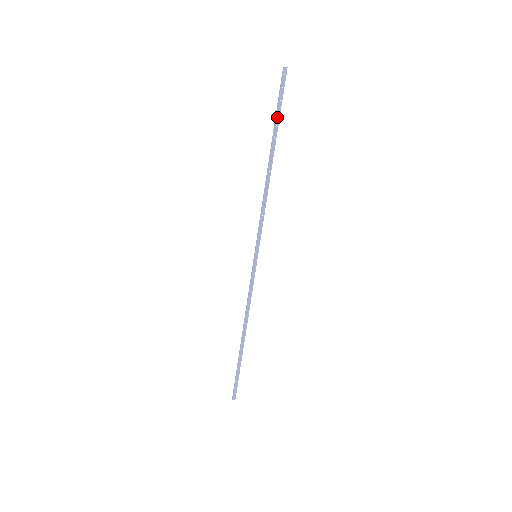
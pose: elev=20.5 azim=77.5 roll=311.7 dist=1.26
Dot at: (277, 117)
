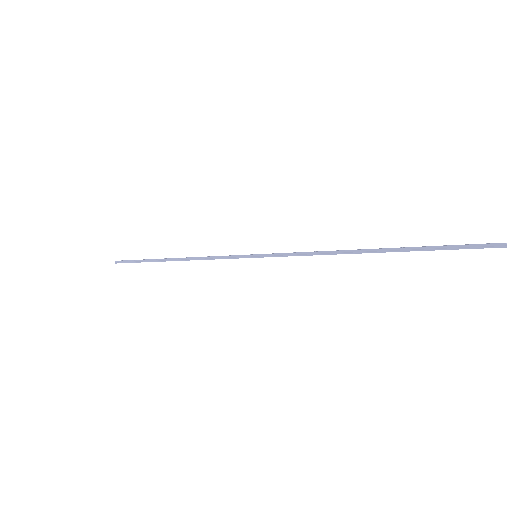
Dot at: (431, 250)
